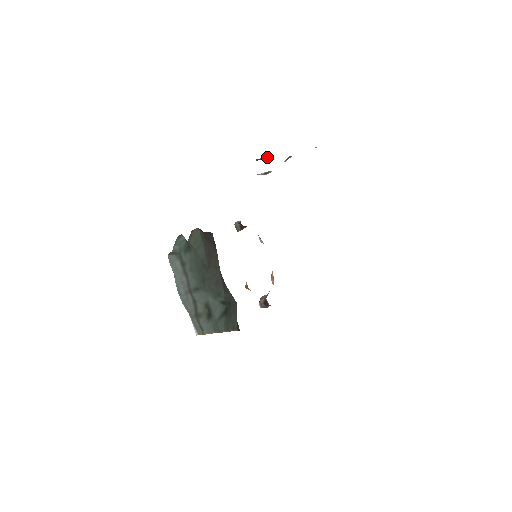
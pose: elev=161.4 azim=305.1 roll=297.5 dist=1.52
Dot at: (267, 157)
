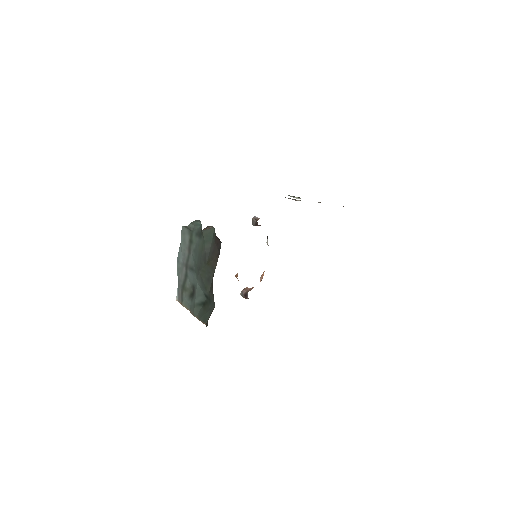
Dot at: (298, 197)
